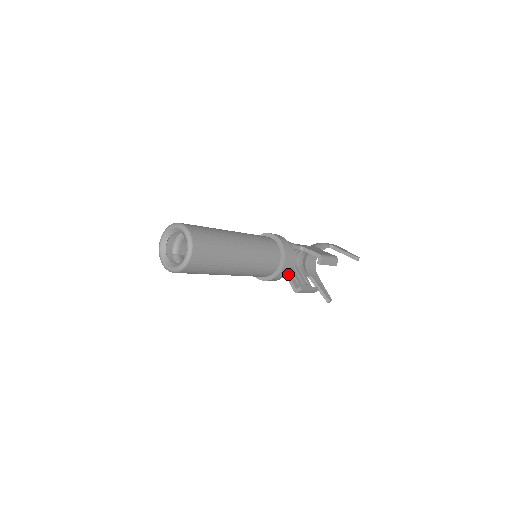
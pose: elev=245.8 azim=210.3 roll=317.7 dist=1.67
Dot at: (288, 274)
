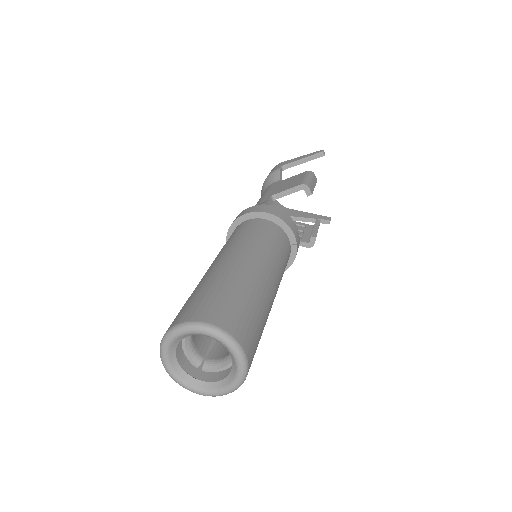
Dot at: occluded
